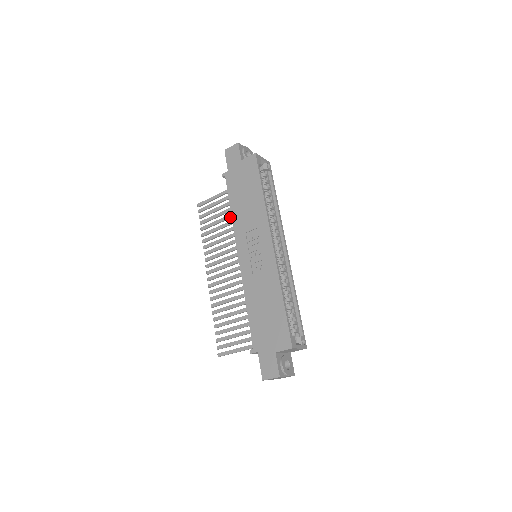
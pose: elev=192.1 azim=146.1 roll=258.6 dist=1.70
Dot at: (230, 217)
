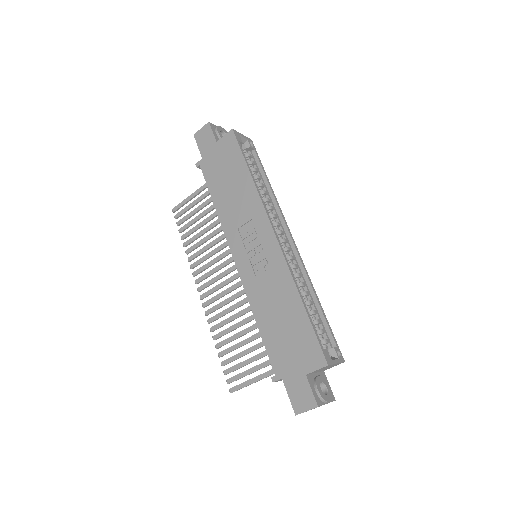
Dot at: (215, 216)
